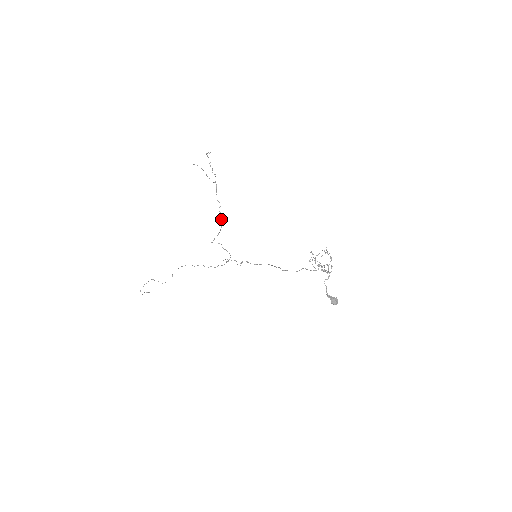
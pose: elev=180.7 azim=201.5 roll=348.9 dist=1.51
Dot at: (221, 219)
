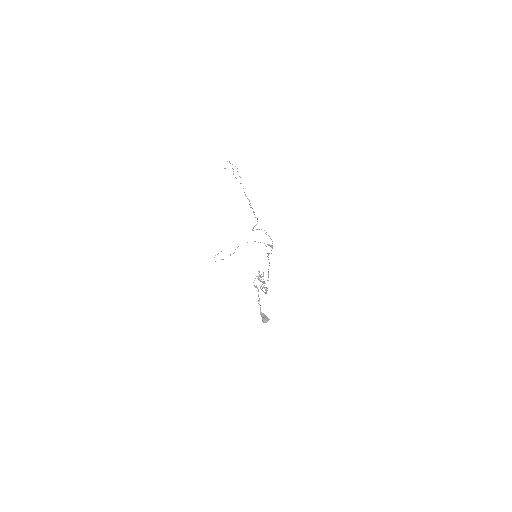
Dot at: occluded
